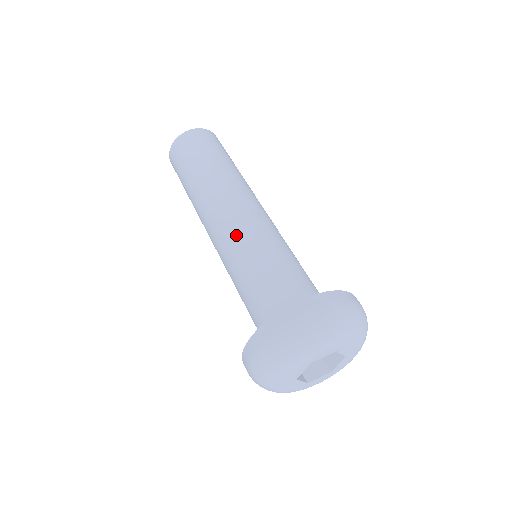
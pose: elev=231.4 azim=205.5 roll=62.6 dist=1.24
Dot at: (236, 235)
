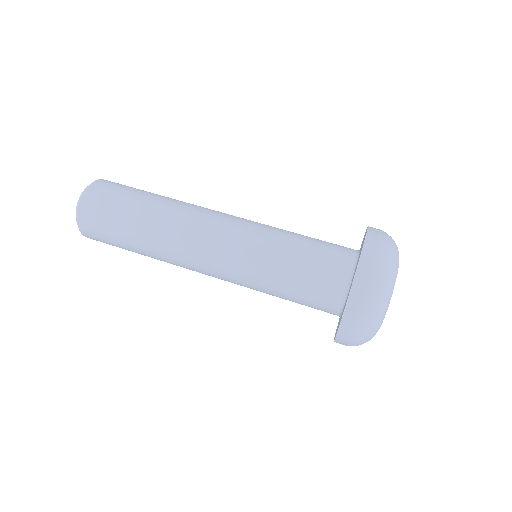
Dot at: (234, 282)
